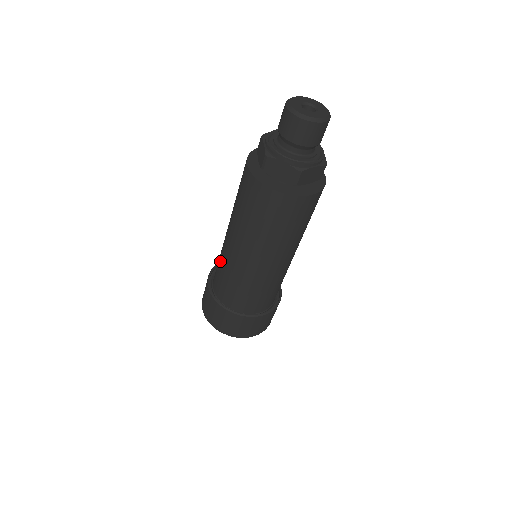
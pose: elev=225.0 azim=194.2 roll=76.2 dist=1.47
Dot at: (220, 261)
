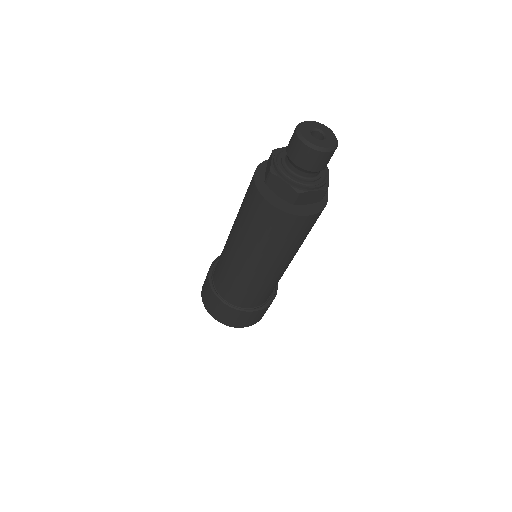
Dot at: (222, 254)
